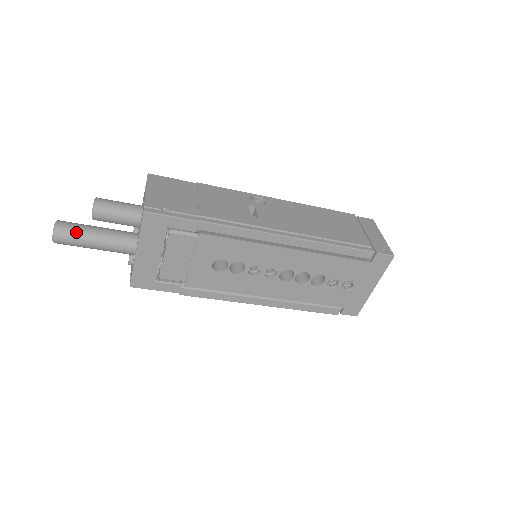
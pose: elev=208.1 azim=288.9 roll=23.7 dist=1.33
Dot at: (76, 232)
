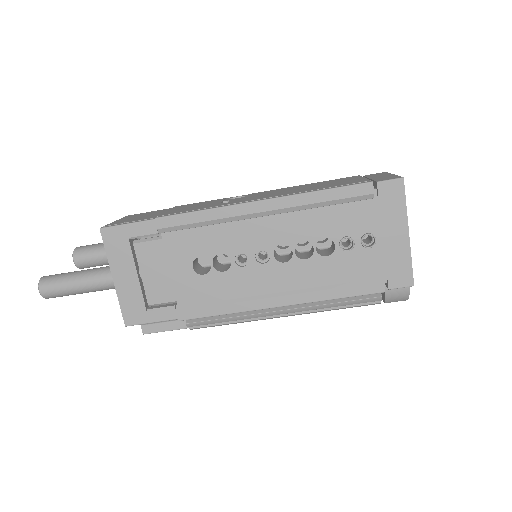
Dot at: (57, 278)
